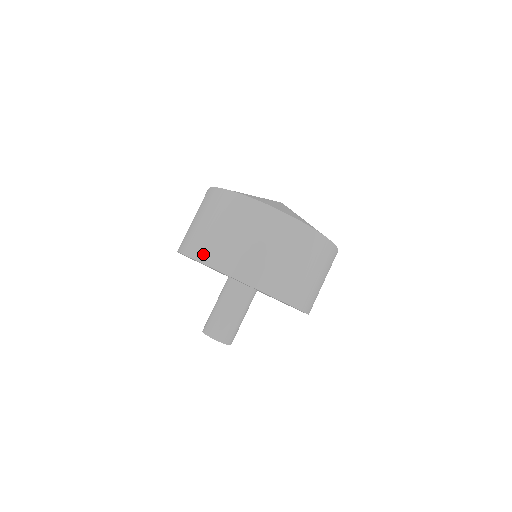
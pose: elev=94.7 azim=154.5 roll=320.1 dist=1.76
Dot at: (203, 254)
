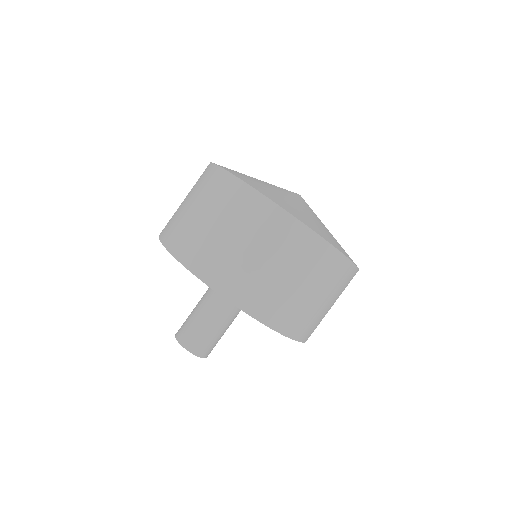
Dot at: (227, 286)
